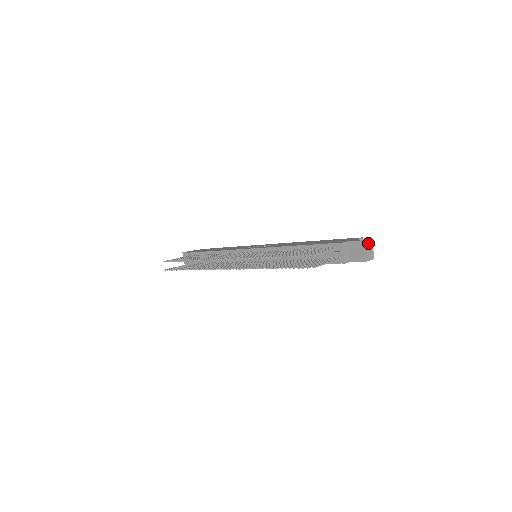
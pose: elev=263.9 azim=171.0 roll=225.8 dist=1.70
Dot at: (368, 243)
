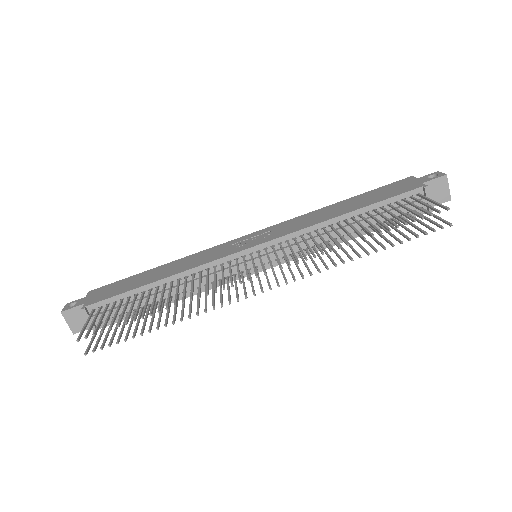
Dot at: occluded
